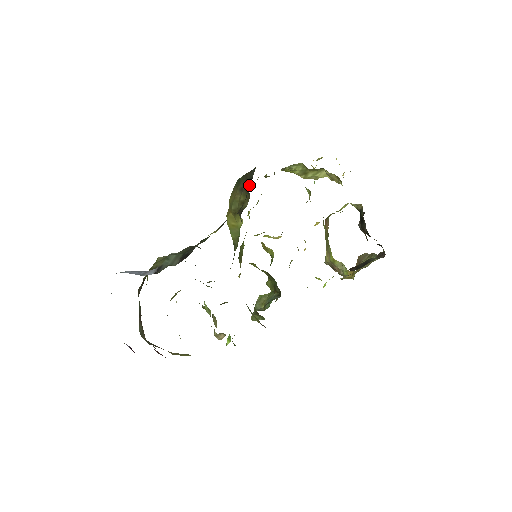
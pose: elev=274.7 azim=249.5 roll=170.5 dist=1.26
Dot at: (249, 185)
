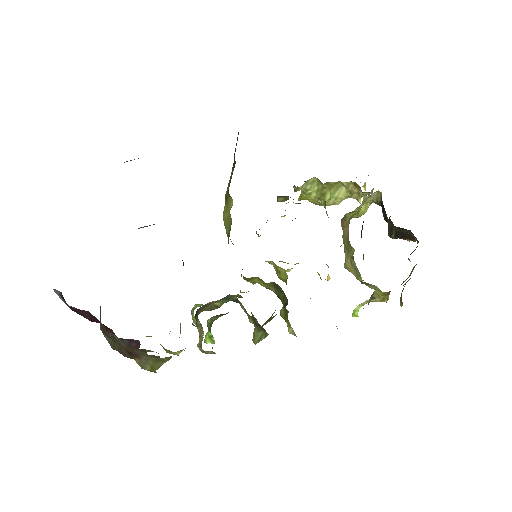
Dot at: occluded
